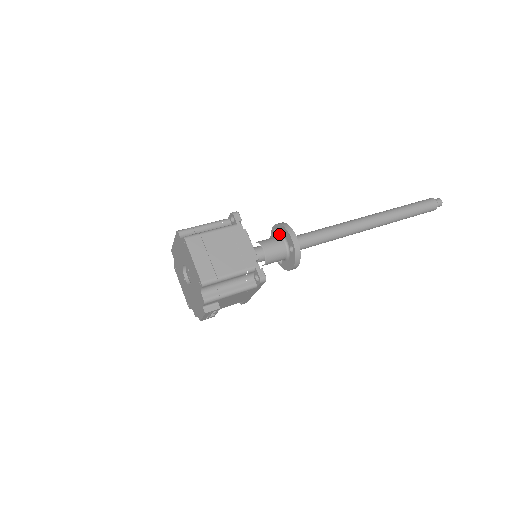
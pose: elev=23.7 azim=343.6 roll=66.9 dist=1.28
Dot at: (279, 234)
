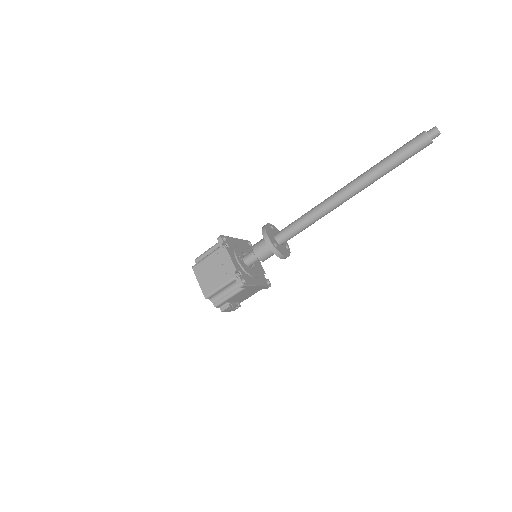
Dot at: occluded
